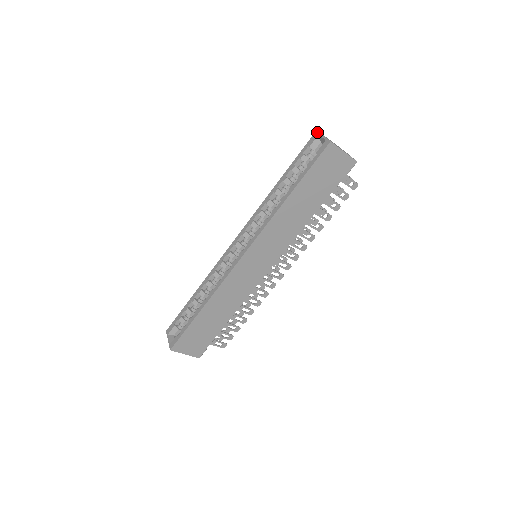
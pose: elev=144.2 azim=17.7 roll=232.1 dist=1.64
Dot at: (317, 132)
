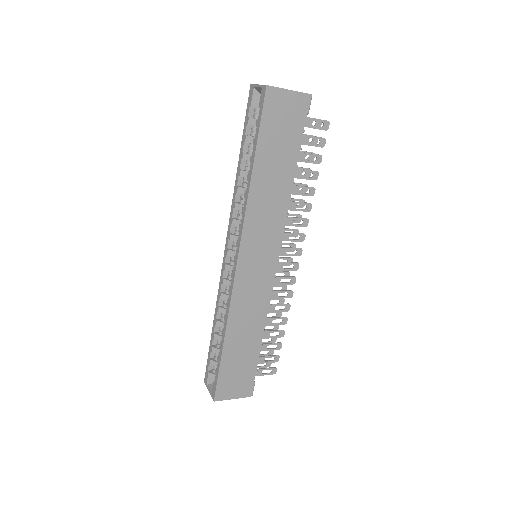
Dot at: (251, 86)
